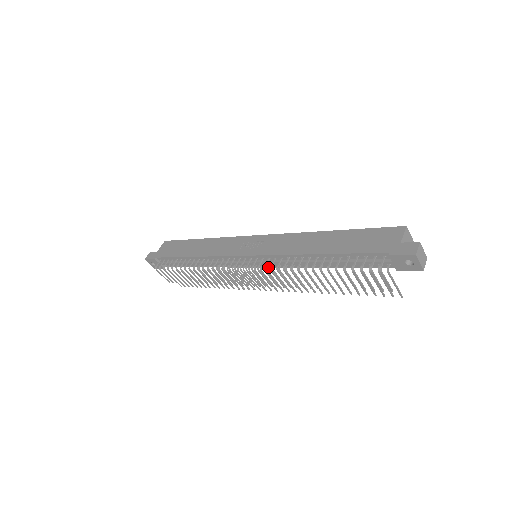
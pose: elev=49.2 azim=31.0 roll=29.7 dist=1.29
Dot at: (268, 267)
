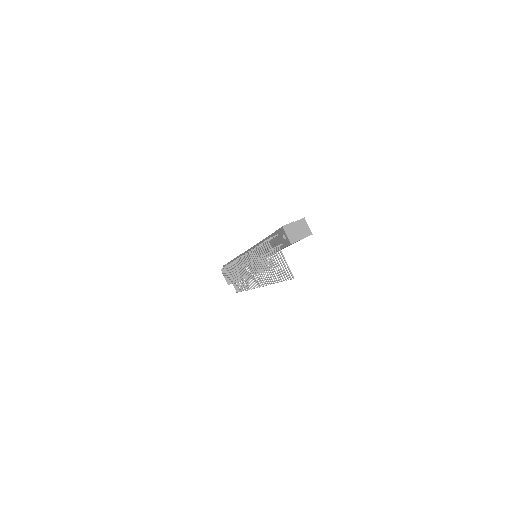
Dot at: occluded
